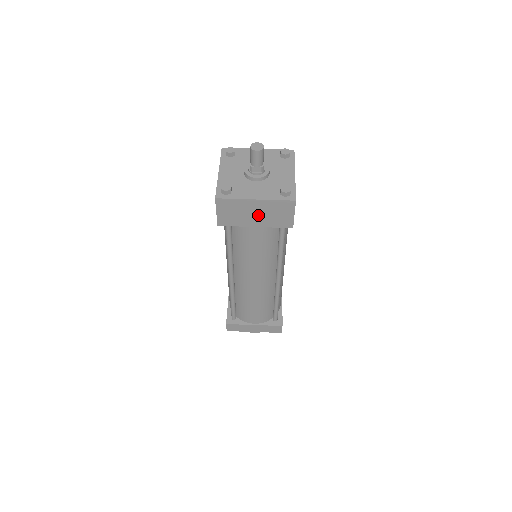
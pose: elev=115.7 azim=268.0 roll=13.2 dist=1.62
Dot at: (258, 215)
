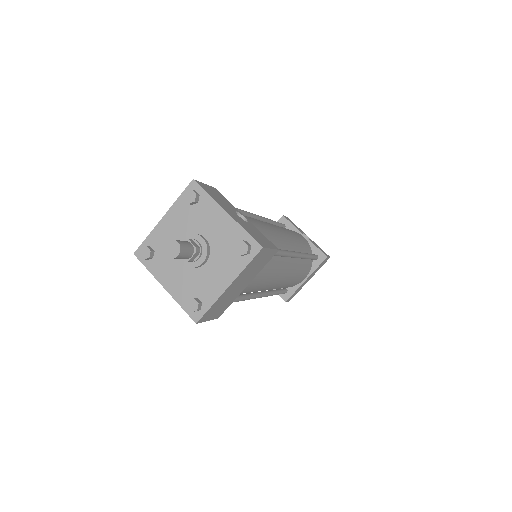
Dot at: (242, 283)
